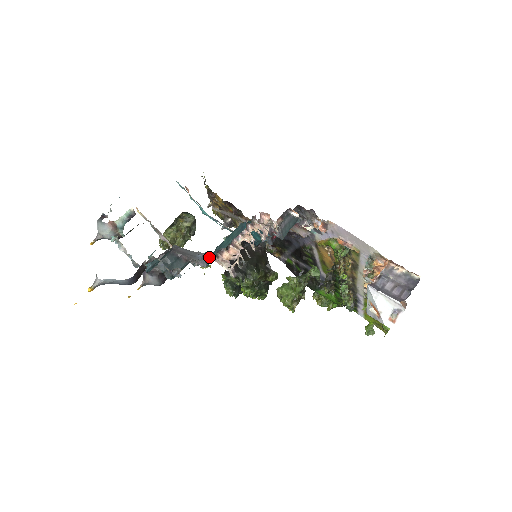
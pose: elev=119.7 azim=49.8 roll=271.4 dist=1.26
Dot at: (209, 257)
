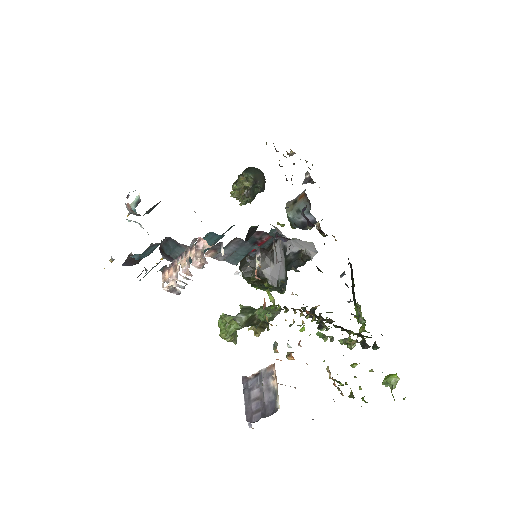
Dot at: occluded
